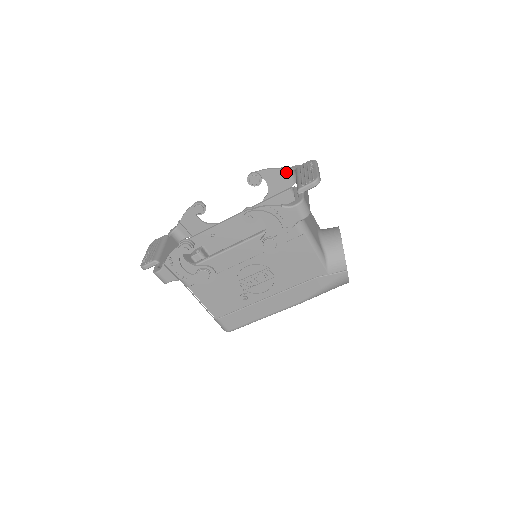
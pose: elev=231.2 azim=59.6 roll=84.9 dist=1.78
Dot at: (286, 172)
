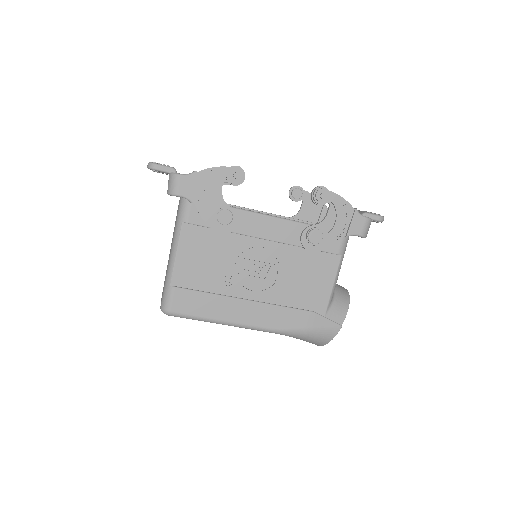
Dot at: (325, 210)
